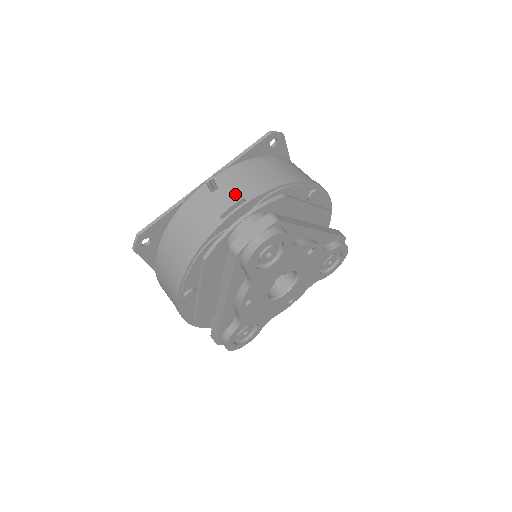
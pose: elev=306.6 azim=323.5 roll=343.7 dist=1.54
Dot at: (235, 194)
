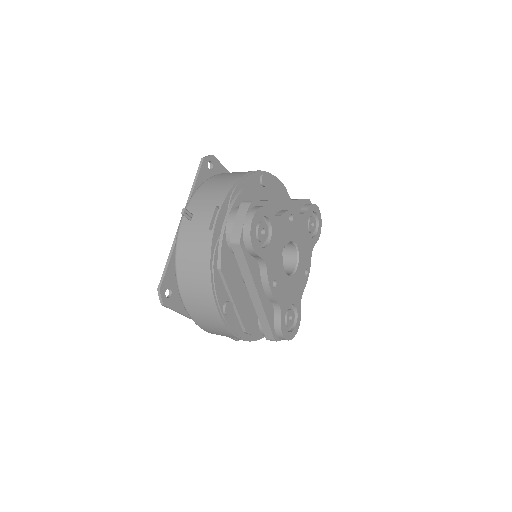
Dot at: (208, 209)
